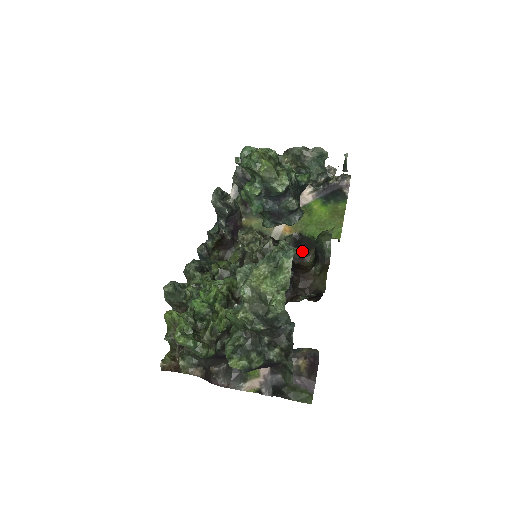
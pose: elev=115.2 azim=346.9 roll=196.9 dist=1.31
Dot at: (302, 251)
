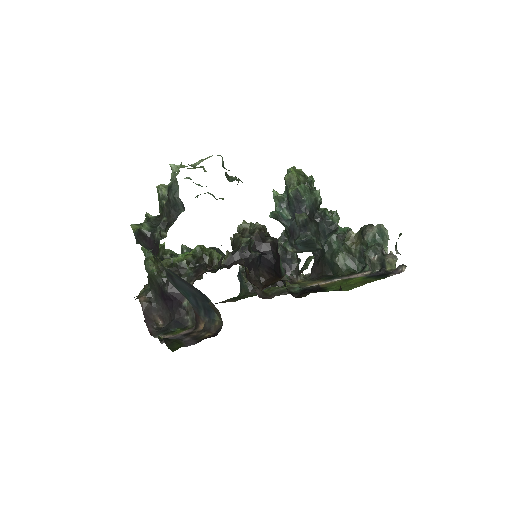
Dot at: occluded
